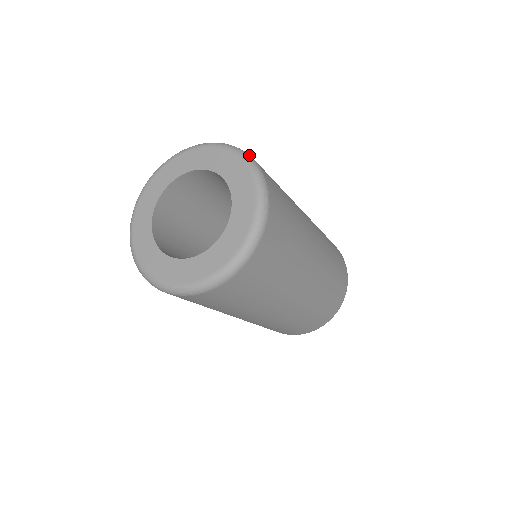
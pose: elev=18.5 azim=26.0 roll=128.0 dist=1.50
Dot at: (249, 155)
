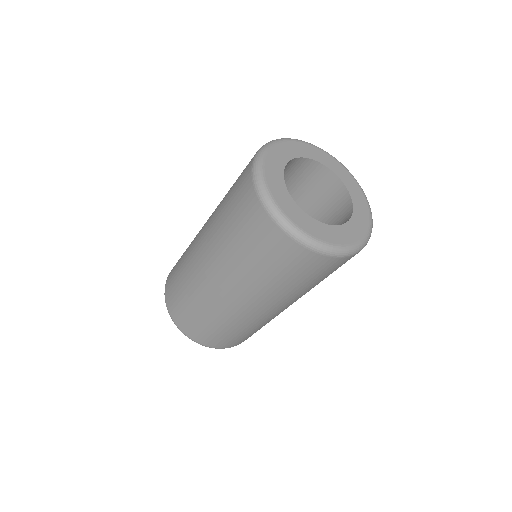
Dot at: occluded
